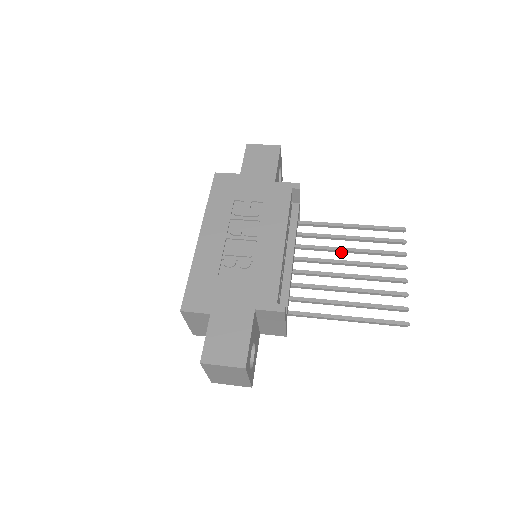
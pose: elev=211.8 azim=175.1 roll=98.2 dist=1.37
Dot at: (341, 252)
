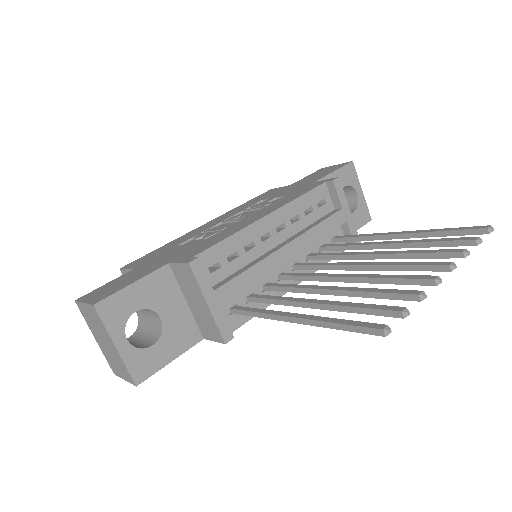
Dot at: (368, 259)
